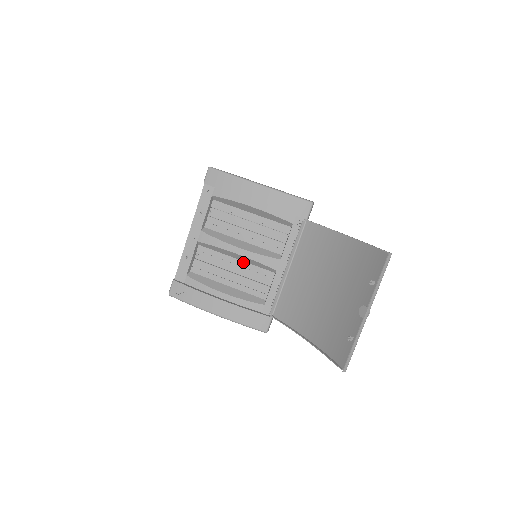
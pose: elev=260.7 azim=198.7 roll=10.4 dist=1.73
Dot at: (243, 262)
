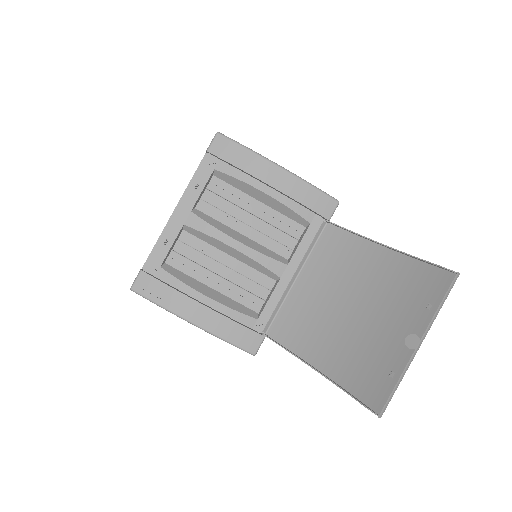
Dot at: (238, 261)
